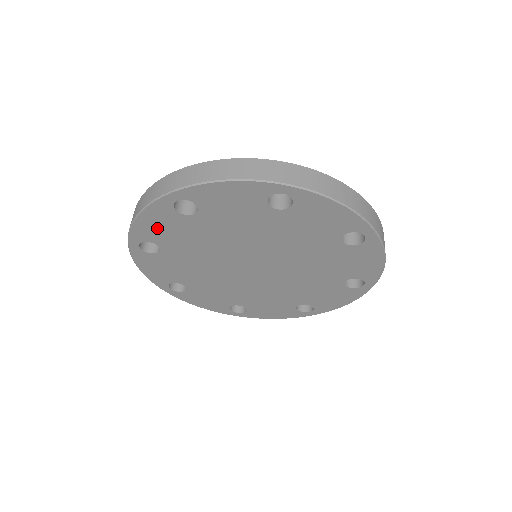
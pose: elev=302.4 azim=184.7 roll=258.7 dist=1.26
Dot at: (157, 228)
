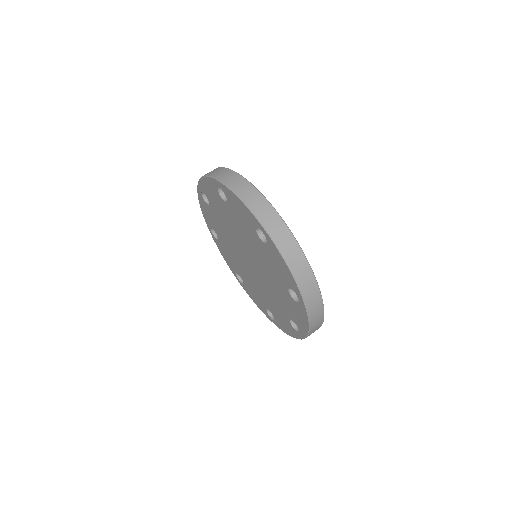
Dot at: (210, 192)
